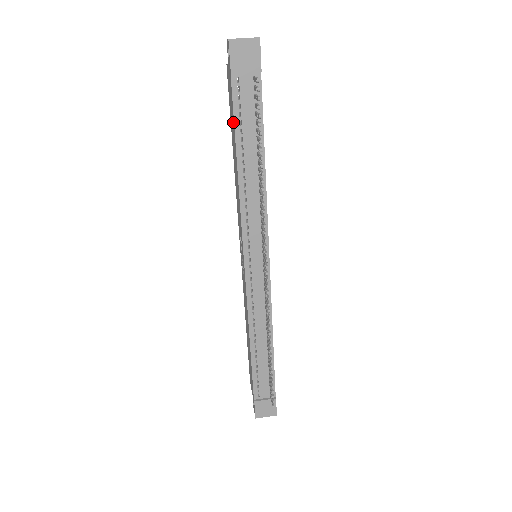
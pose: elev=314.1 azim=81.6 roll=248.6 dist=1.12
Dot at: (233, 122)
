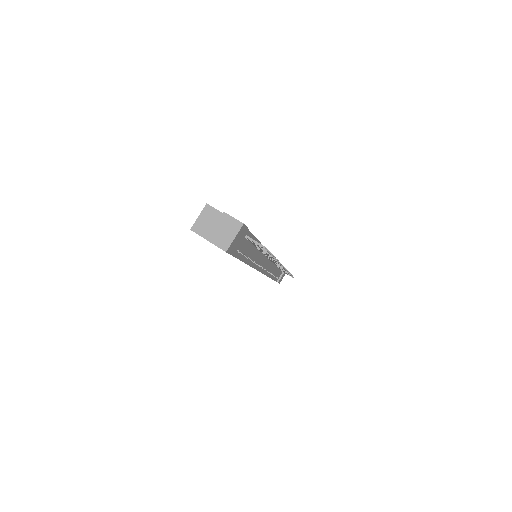
Dot at: occluded
